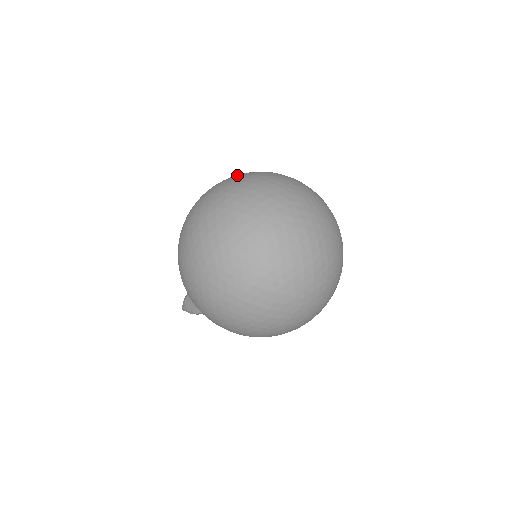
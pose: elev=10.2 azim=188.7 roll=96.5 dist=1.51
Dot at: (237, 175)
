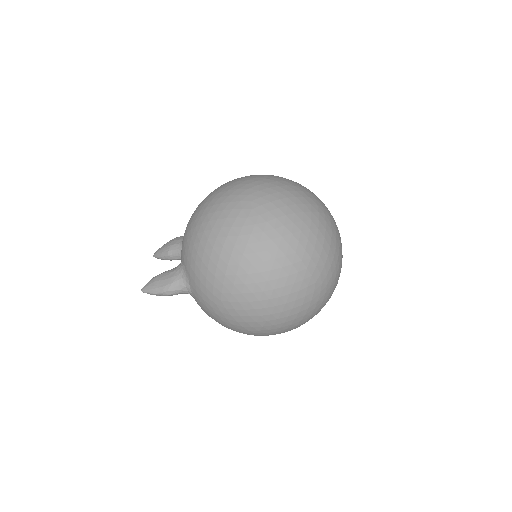
Dot at: occluded
